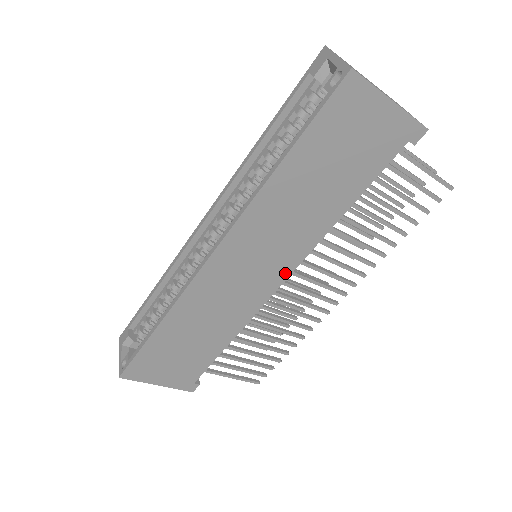
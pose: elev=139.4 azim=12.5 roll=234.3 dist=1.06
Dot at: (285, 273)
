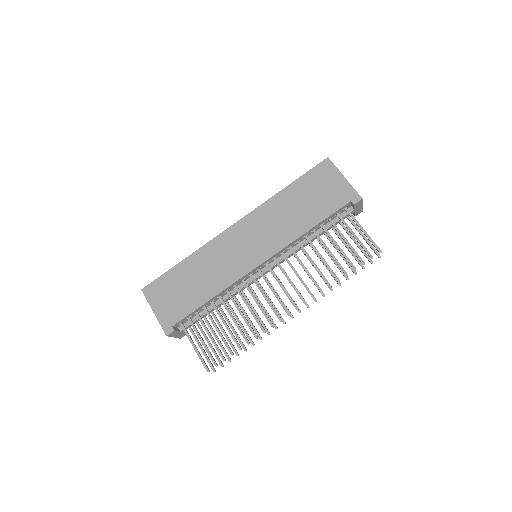
Dot at: (264, 257)
